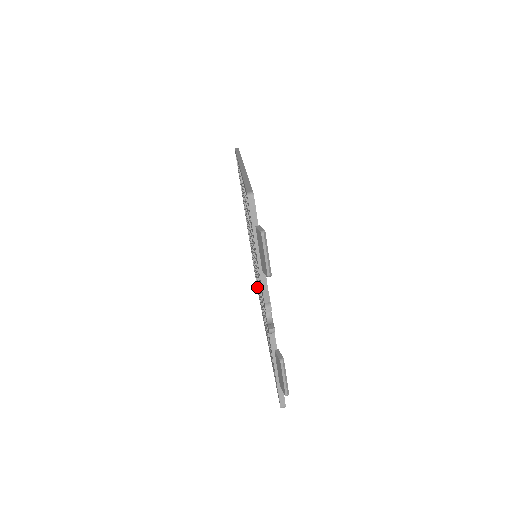
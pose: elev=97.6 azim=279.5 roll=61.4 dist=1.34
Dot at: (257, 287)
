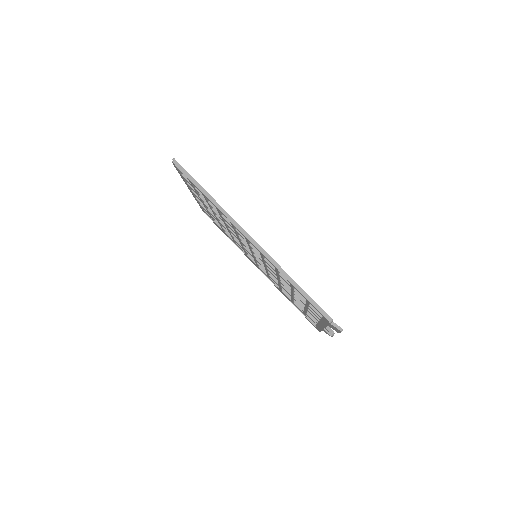
Dot at: occluded
